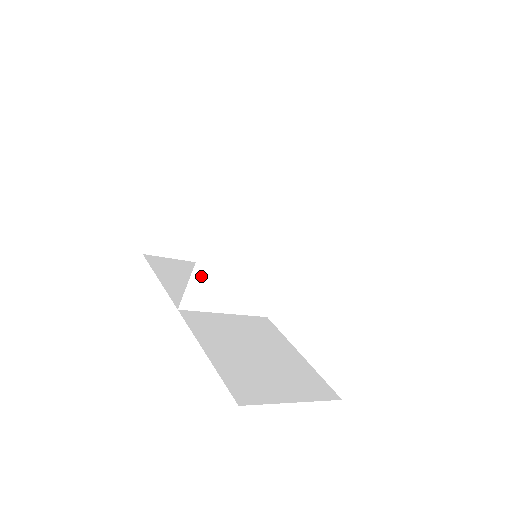
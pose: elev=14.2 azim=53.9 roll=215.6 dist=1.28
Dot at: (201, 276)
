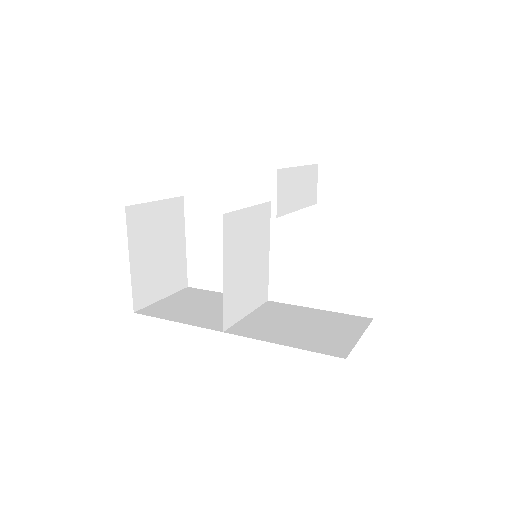
Dot at: (228, 295)
